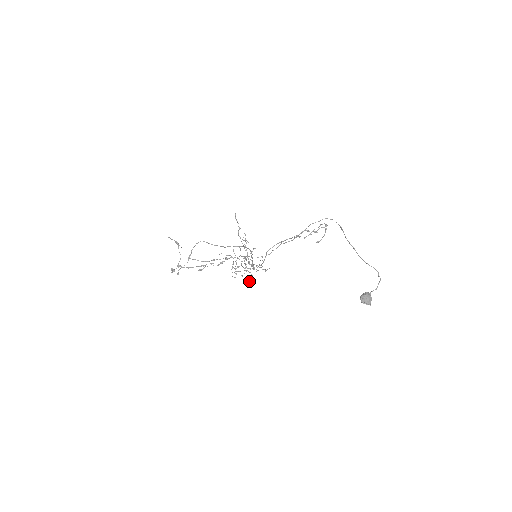
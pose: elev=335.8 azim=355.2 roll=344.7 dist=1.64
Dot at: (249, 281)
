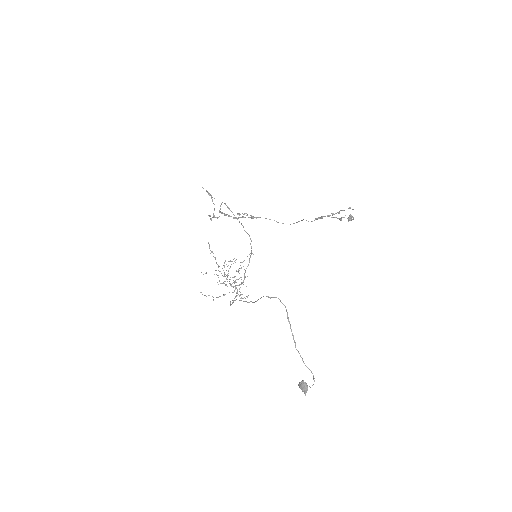
Dot at: (235, 297)
